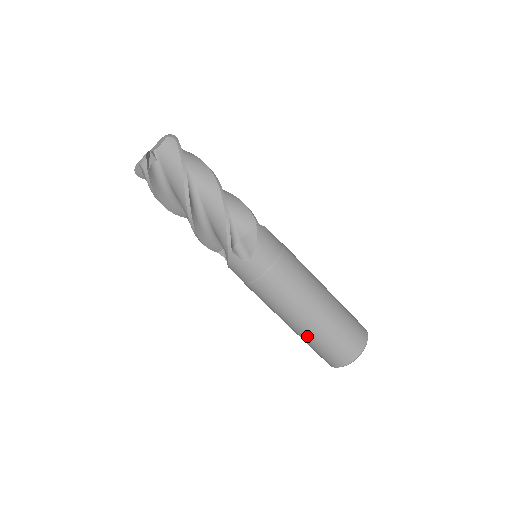
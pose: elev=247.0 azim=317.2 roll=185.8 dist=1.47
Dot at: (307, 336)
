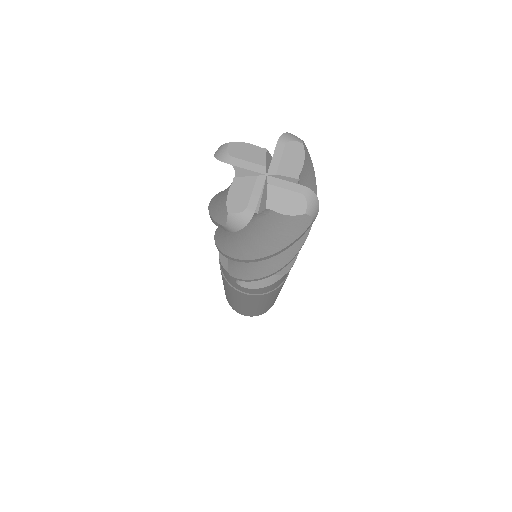
Dot at: (228, 297)
